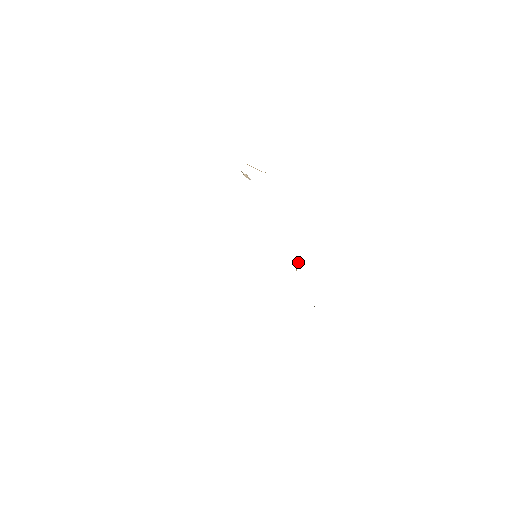
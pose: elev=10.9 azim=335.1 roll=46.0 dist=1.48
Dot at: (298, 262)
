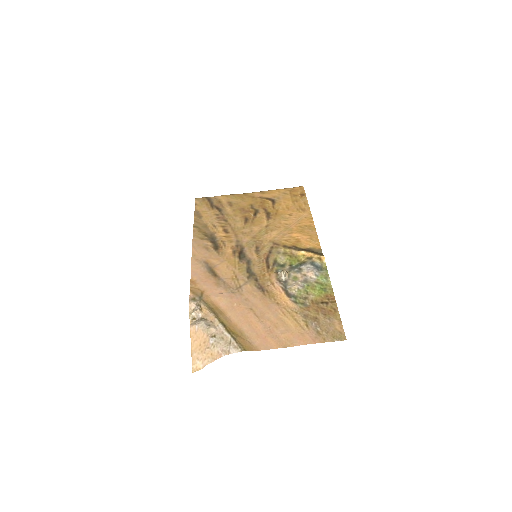
Dot at: (281, 272)
